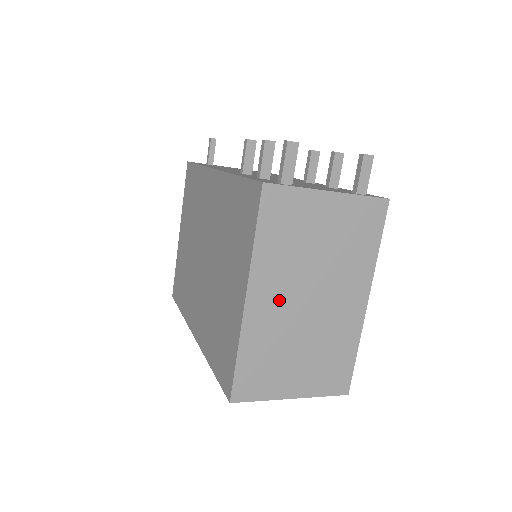
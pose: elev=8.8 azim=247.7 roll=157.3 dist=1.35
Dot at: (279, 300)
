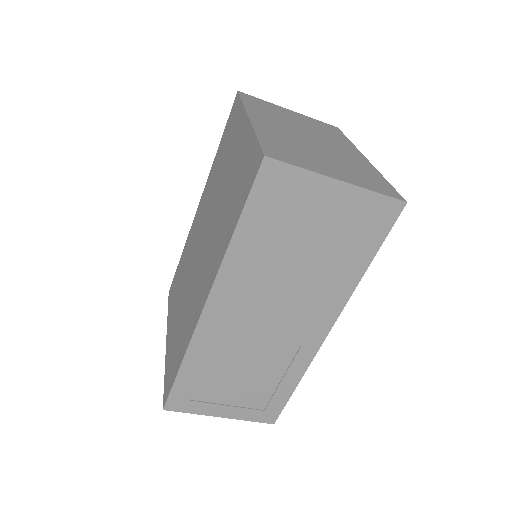
Dot at: (280, 128)
